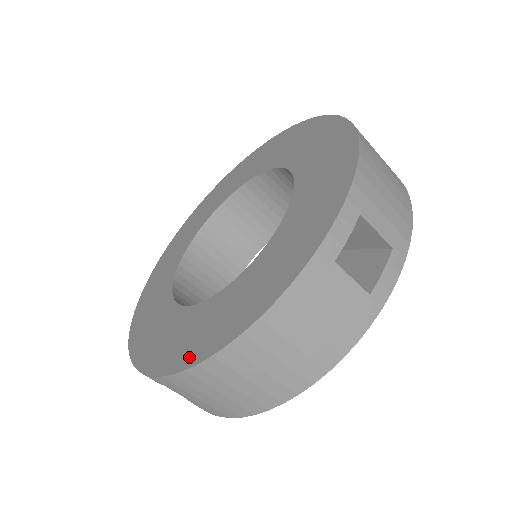
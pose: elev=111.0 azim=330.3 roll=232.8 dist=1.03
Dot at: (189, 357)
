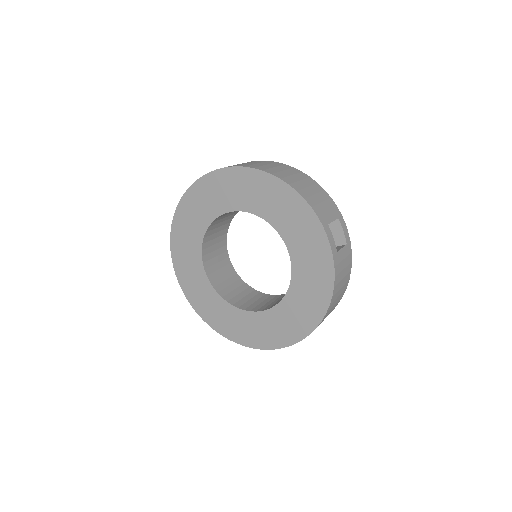
Dot at: (306, 328)
